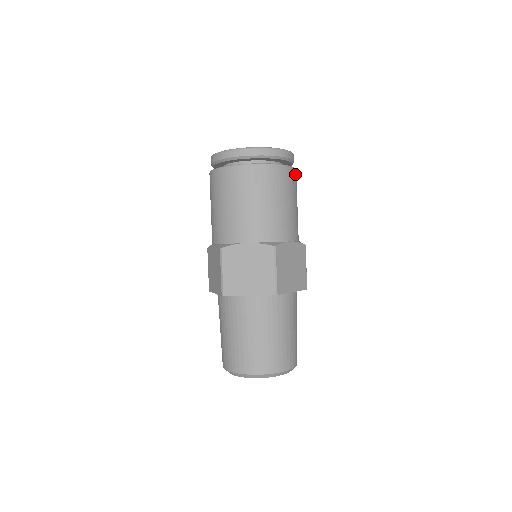
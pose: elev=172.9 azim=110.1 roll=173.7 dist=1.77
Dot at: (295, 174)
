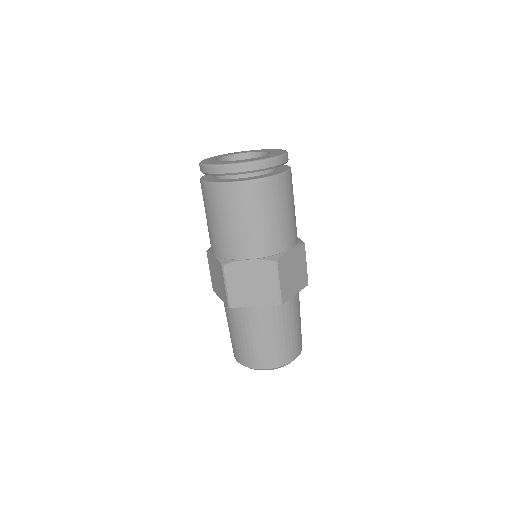
Dot at: (290, 175)
